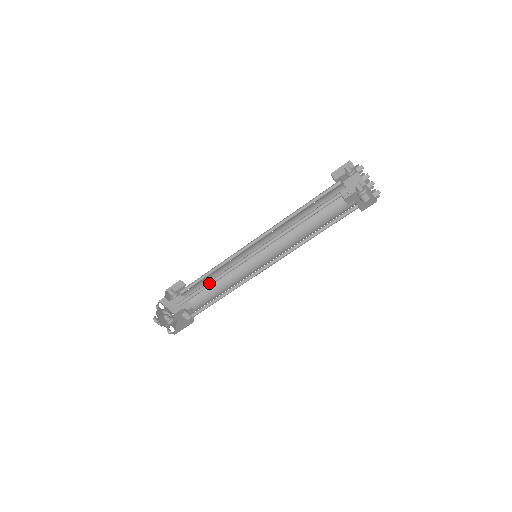
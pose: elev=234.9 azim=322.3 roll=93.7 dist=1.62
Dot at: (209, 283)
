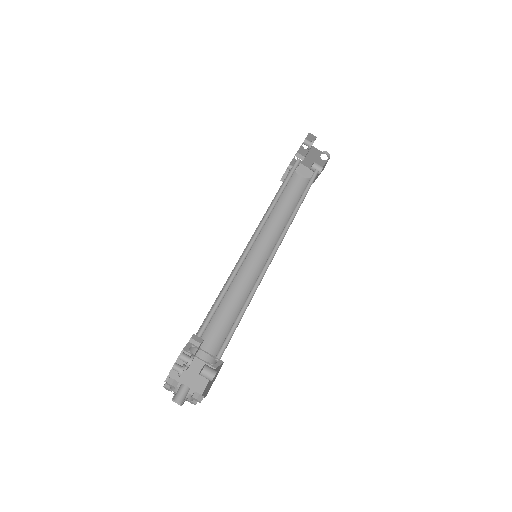
Dot at: (220, 300)
